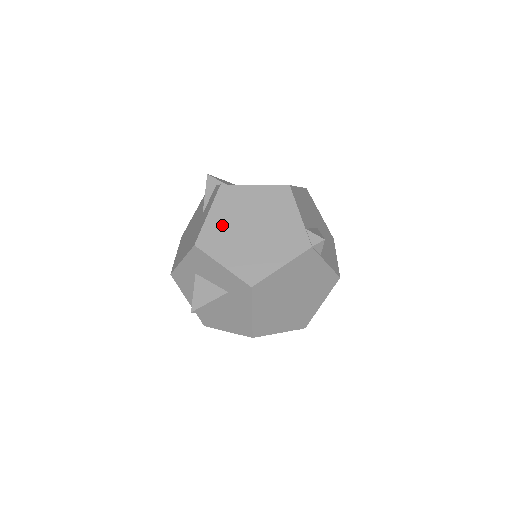
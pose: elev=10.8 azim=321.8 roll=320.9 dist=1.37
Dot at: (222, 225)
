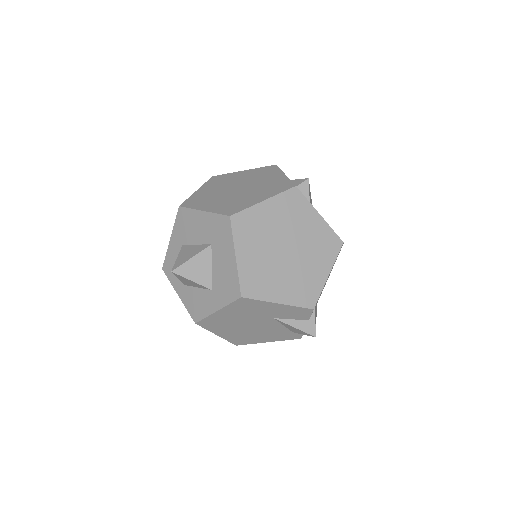
Dot at: (208, 192)
